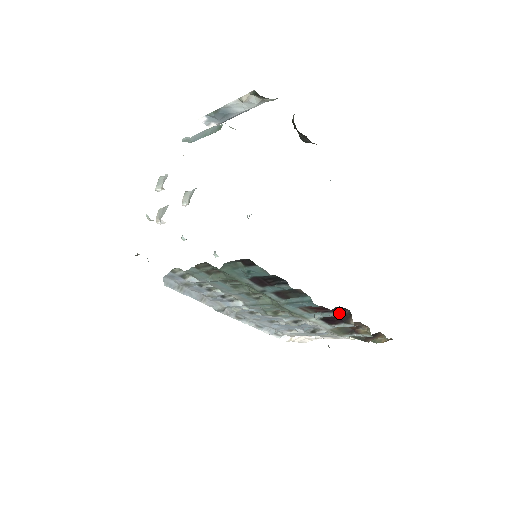
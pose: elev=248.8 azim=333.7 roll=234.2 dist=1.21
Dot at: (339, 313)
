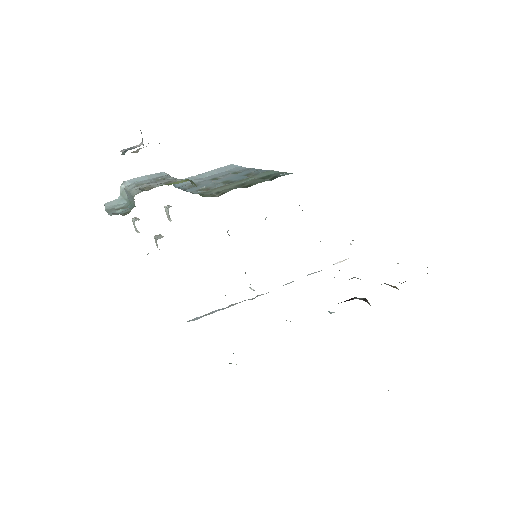
Dot at: (354, 298)
